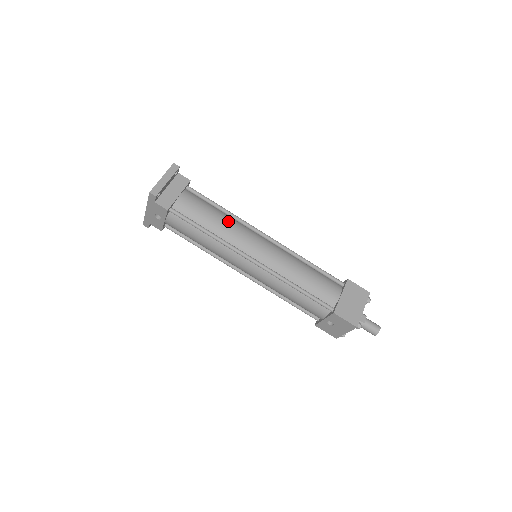
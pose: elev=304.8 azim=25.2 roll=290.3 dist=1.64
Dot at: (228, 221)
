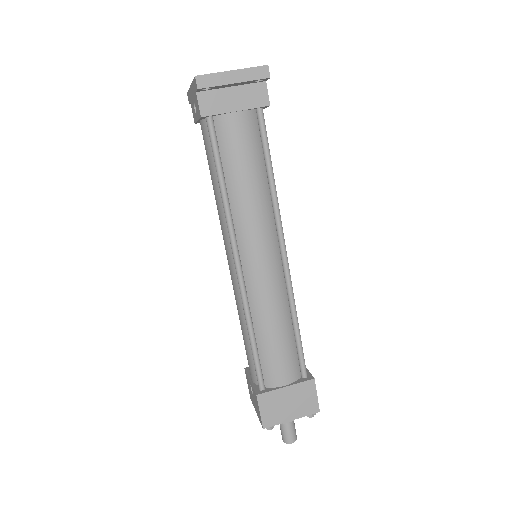
Dot at: (259, 196)
